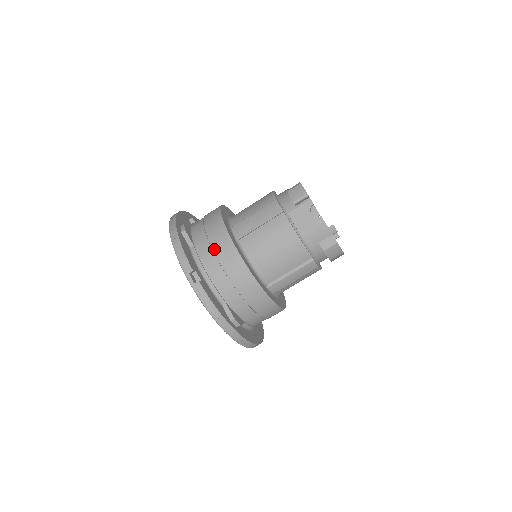
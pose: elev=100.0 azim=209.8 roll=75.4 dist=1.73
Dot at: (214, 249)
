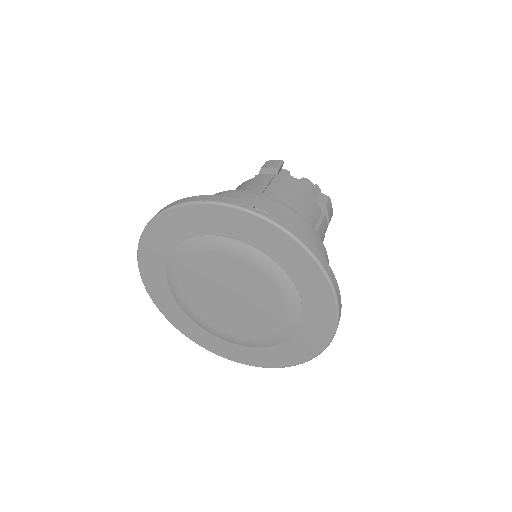
Dot at: occluded
